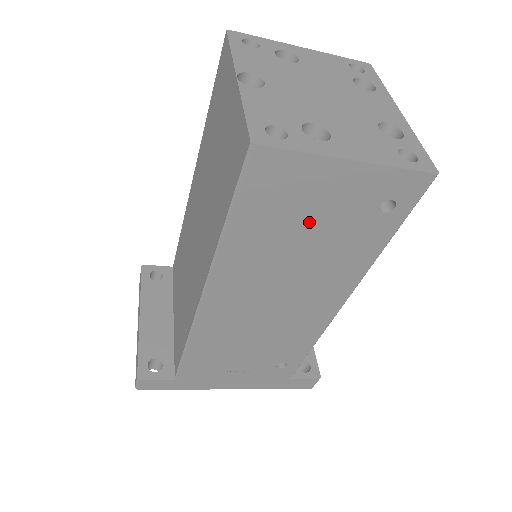
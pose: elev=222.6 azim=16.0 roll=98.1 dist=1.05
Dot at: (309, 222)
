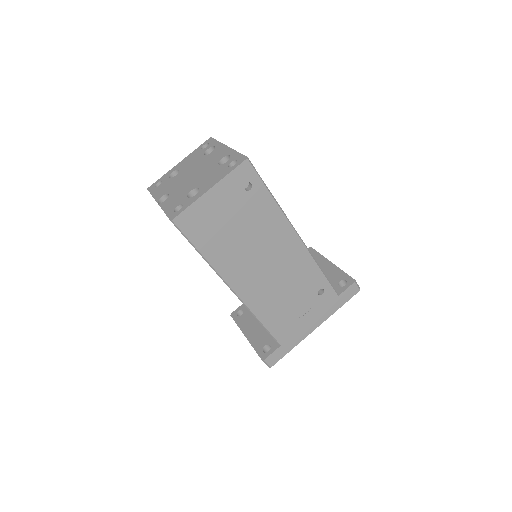
Dot at: (228, 222)
